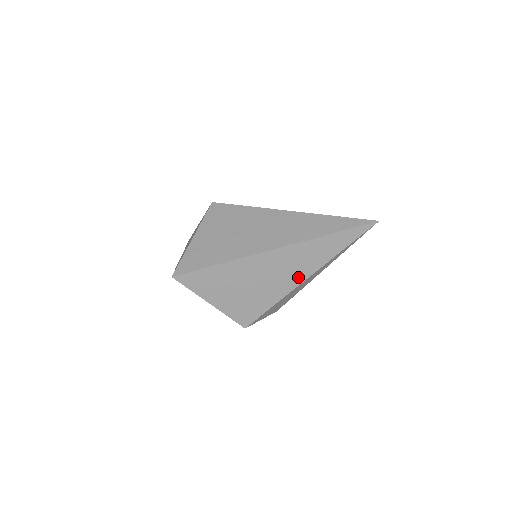
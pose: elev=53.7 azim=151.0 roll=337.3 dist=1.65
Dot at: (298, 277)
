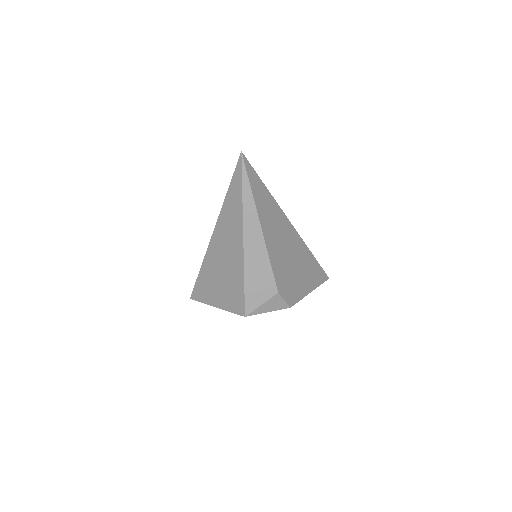
Dot at: (238, 243)
